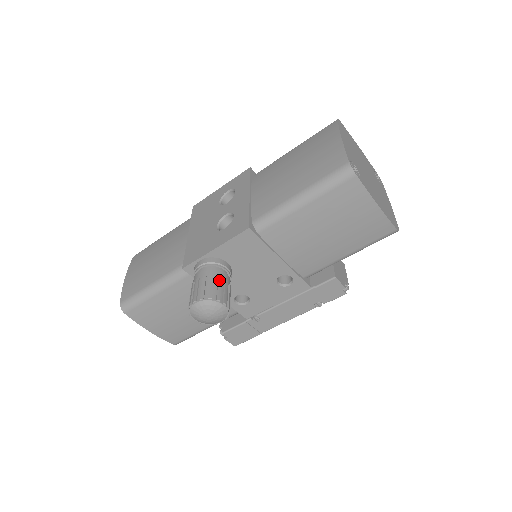
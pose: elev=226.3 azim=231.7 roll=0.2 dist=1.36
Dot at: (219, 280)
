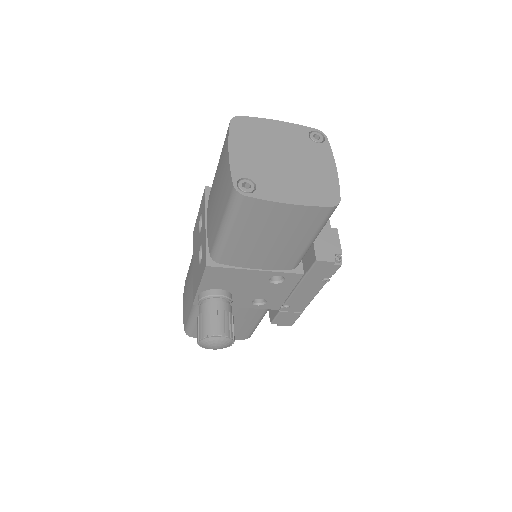
Dot at: (211, 314)
